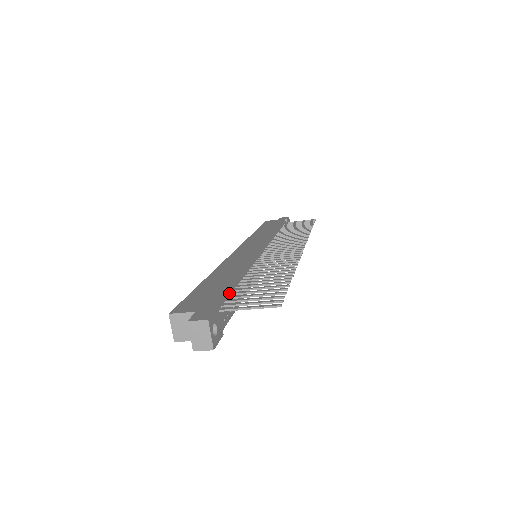
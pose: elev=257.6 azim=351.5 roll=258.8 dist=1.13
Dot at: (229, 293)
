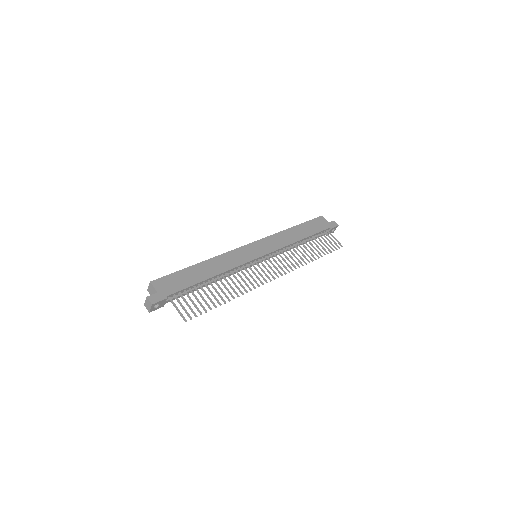
Dot at: (188, 288)
